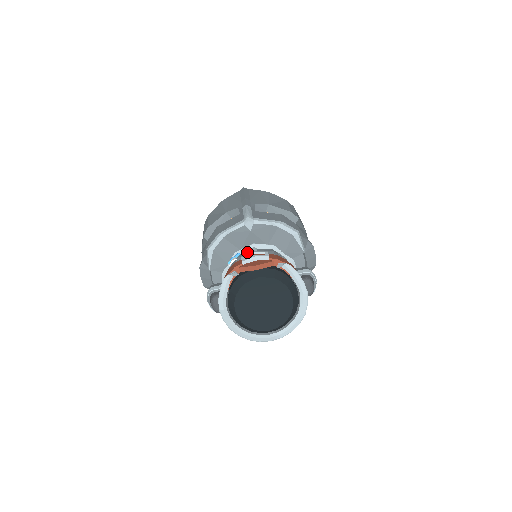
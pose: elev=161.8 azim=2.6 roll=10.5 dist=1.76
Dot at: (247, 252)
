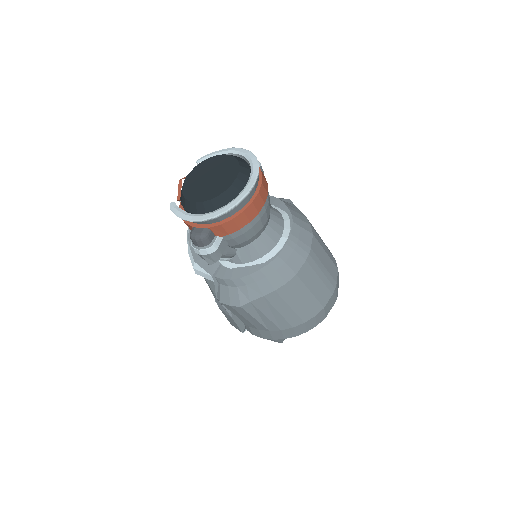
Dot at: occluded
